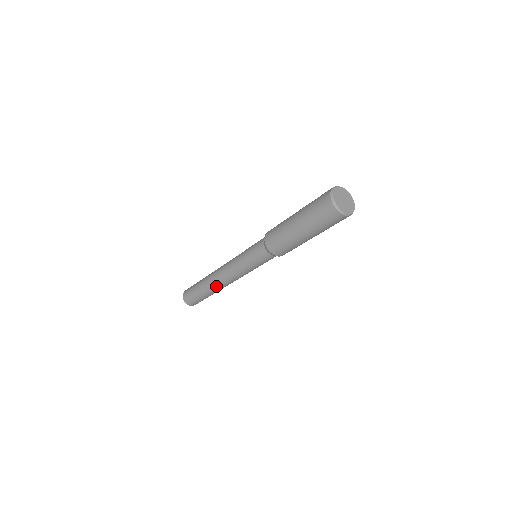
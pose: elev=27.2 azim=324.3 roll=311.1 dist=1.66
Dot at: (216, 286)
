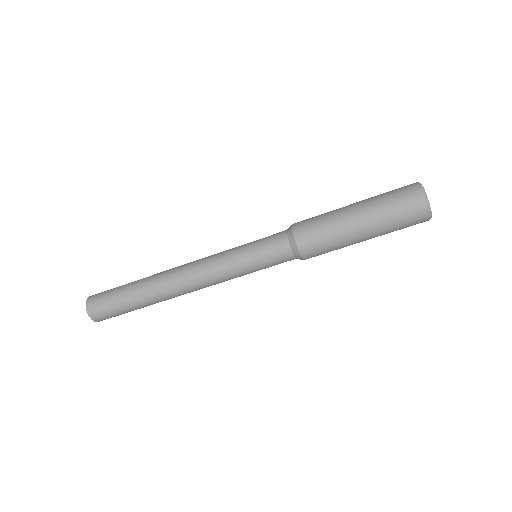
Dot at: (168, 292)
